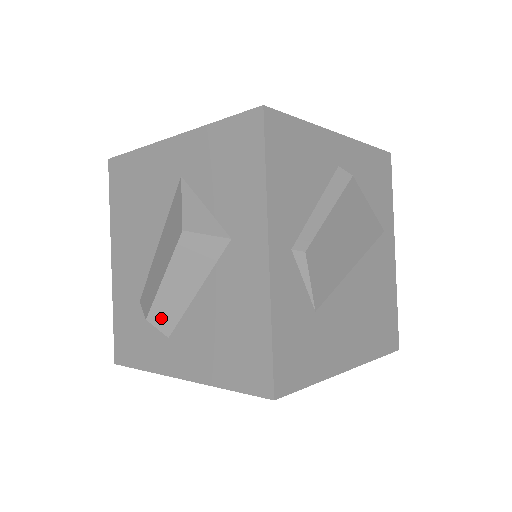
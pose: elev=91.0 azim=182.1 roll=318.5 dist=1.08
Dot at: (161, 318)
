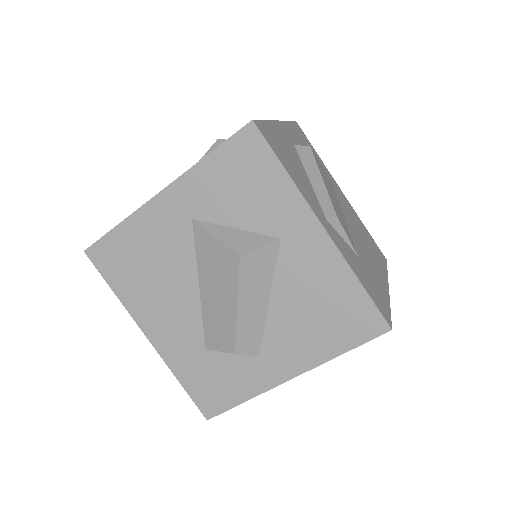
Dot at: (247, 344)
